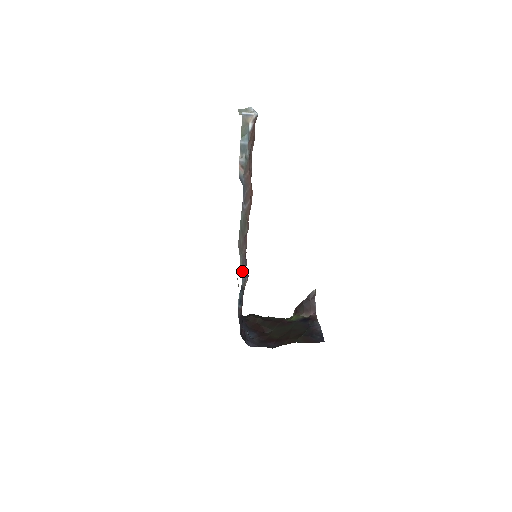
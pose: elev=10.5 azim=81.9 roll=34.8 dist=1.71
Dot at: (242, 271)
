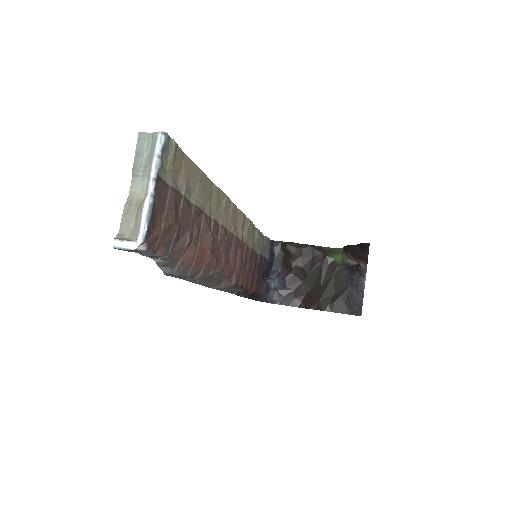
Dot at: (230, 291)
